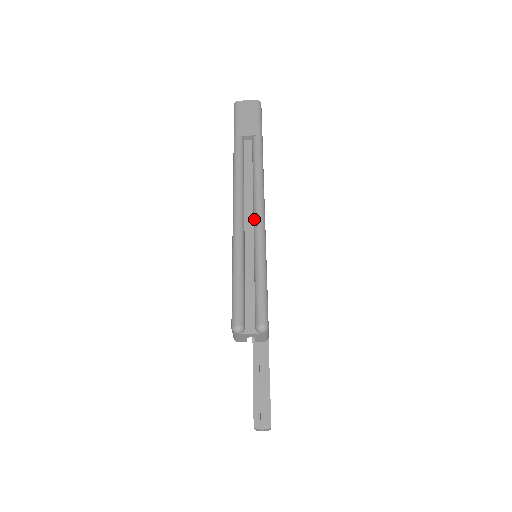
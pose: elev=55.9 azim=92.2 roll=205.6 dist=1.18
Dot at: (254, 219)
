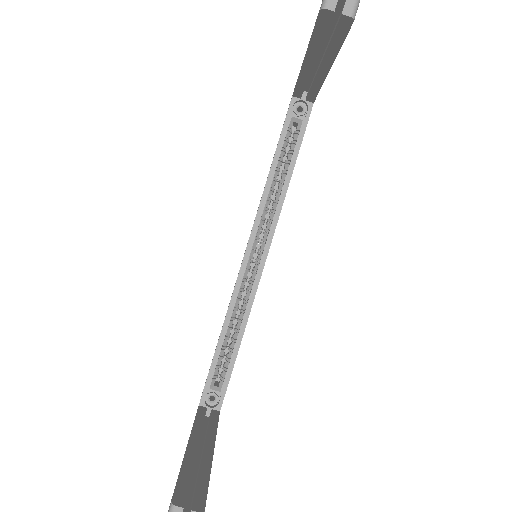
Dot at: occluded
